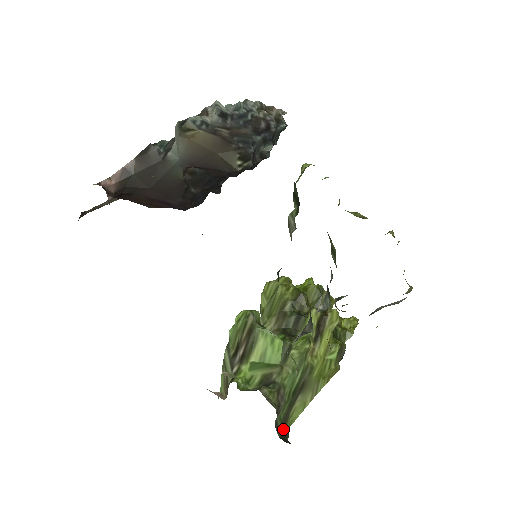
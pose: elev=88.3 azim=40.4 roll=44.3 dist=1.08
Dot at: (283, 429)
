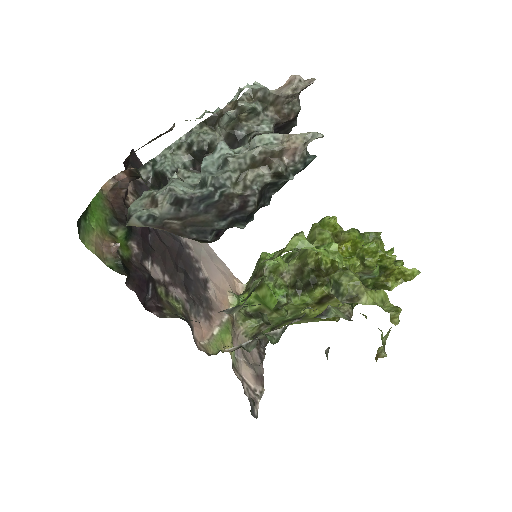
Dot at: (273, 329)
